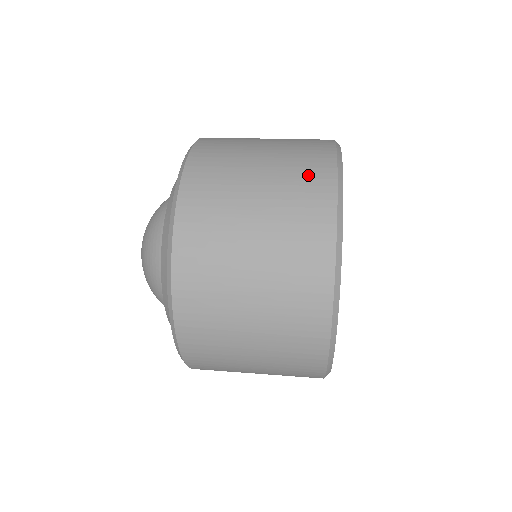
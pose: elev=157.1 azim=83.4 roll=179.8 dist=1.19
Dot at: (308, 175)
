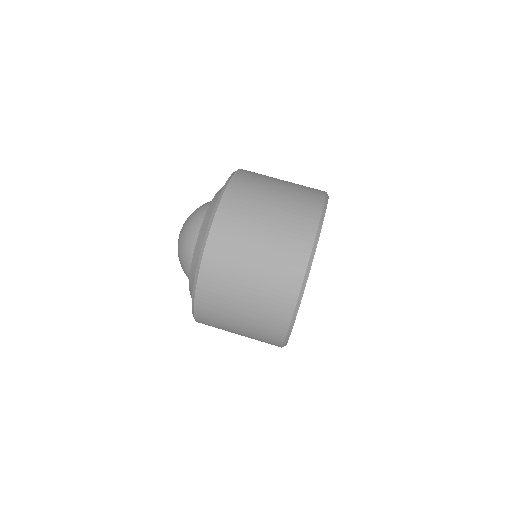
Dot at: (267, 338)
